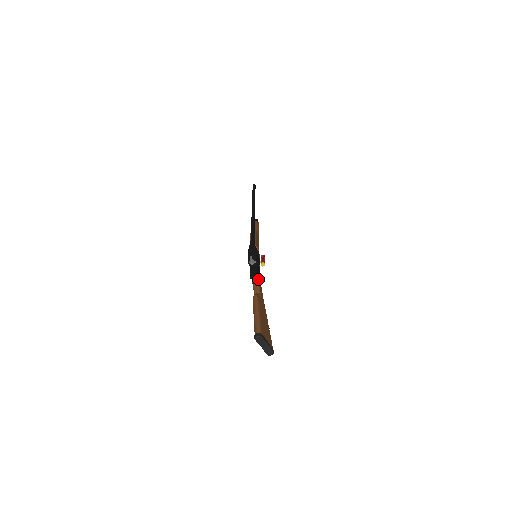
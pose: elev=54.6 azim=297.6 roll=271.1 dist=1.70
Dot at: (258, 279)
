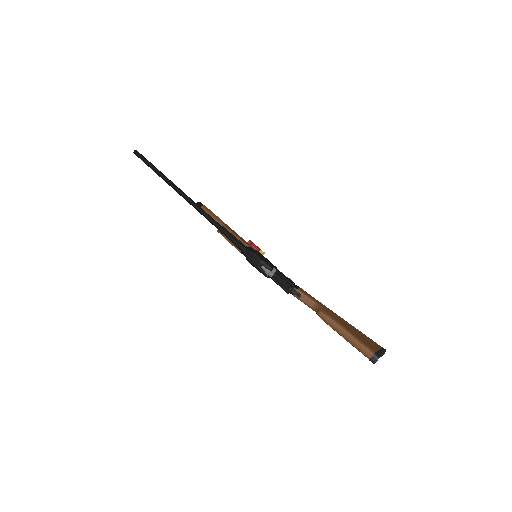
Dot at: (297, 288)
